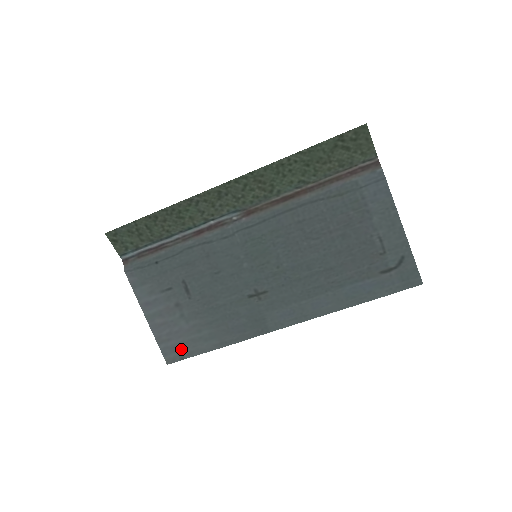
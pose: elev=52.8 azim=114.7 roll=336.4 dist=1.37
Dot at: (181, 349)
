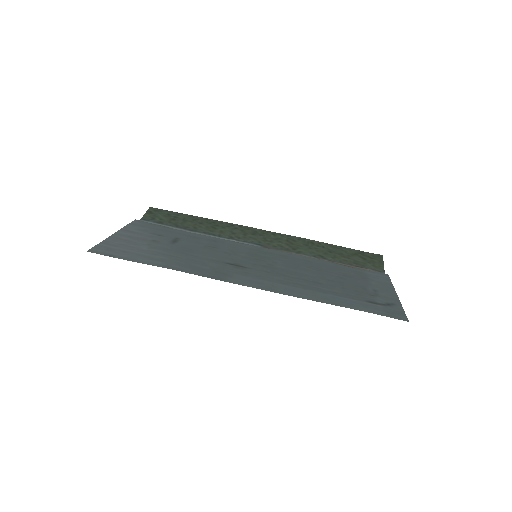
Dot at: (118, 253)
